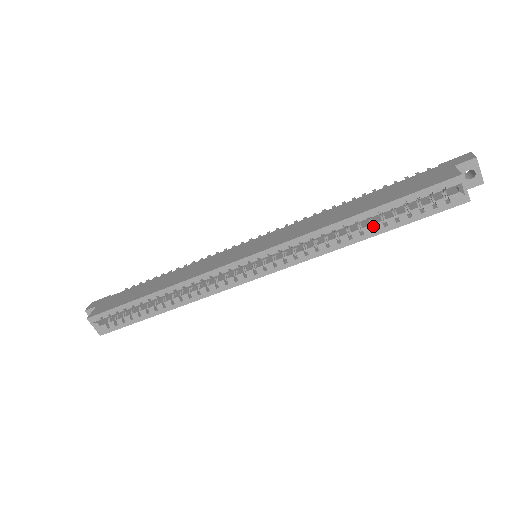
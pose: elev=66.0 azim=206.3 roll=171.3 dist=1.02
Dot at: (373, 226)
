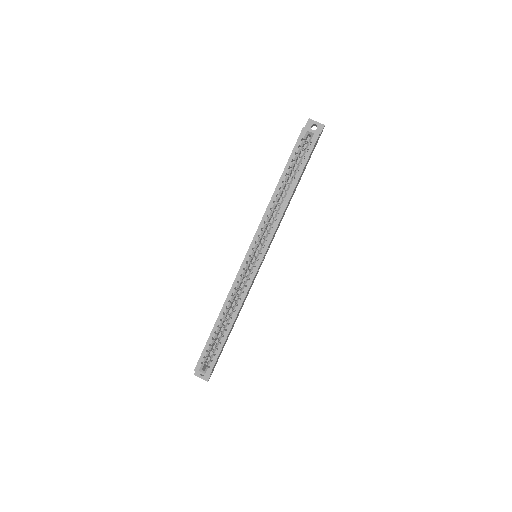
Dot at: occluded
